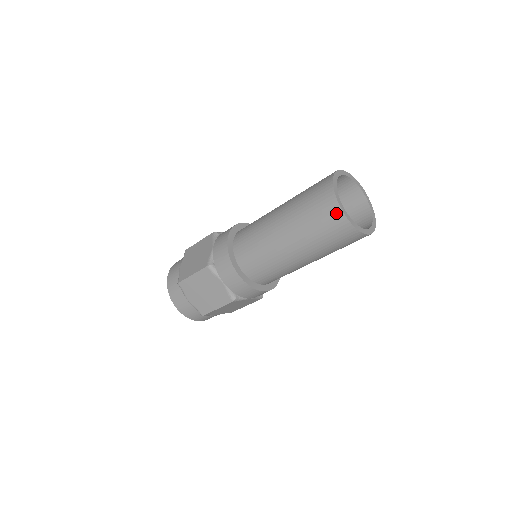
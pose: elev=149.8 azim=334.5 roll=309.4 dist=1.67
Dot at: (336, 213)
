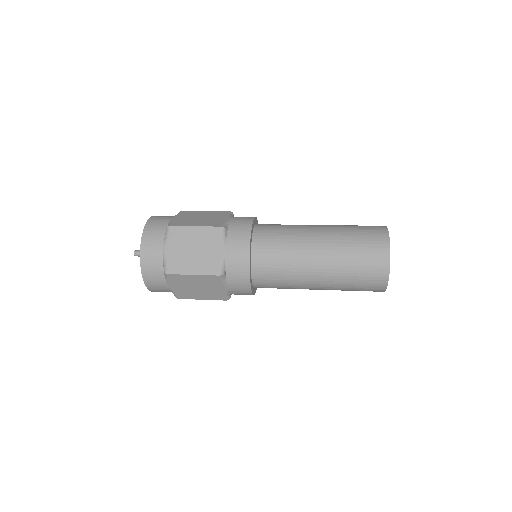
Dot at: (384, 249)
